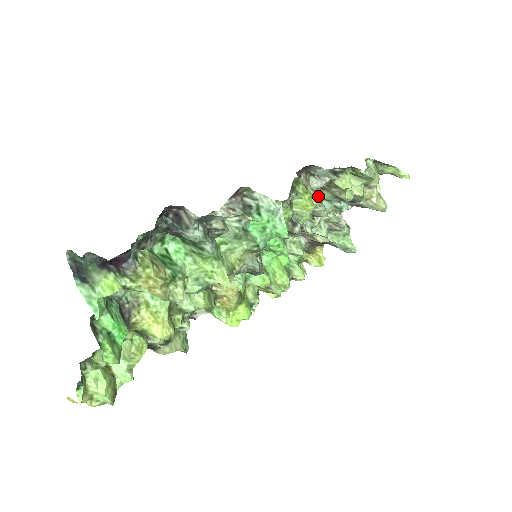
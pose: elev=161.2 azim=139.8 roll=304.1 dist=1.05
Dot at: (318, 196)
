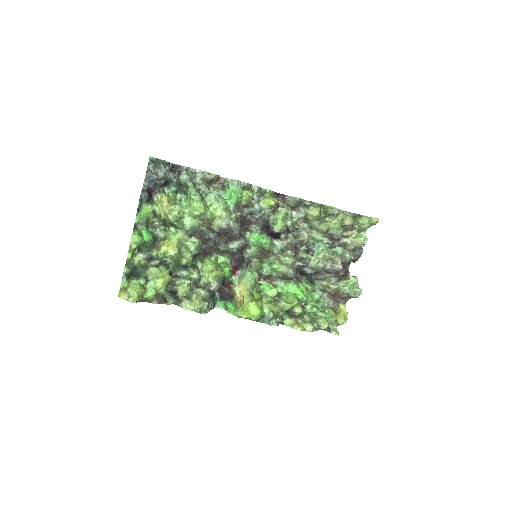
Dot at: (287, 209)
